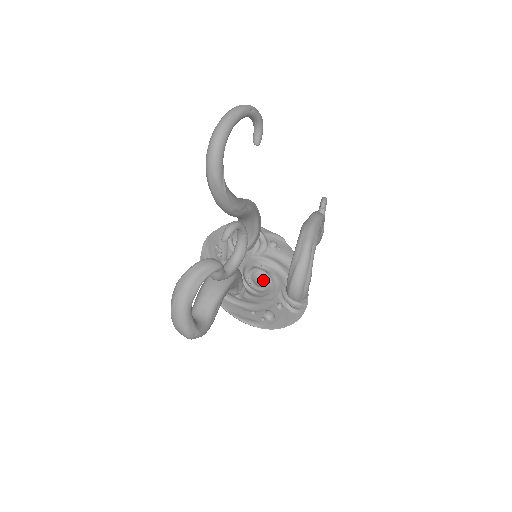
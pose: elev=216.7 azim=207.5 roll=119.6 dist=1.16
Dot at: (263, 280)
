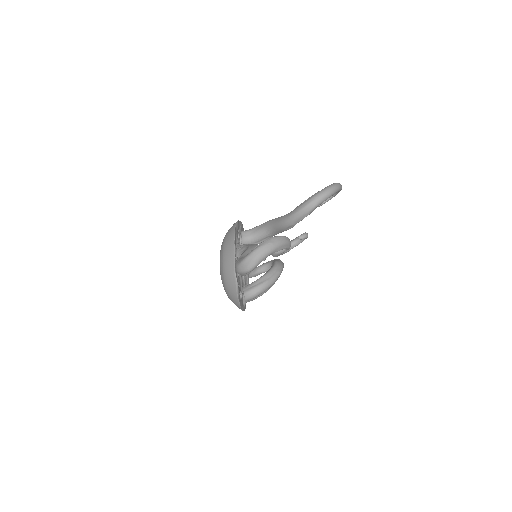
Dot at: occluded
